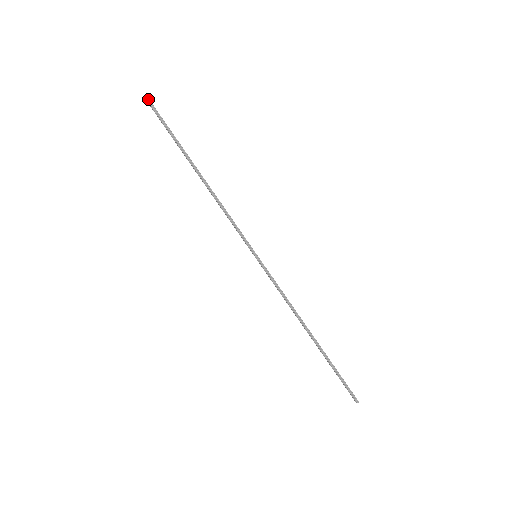
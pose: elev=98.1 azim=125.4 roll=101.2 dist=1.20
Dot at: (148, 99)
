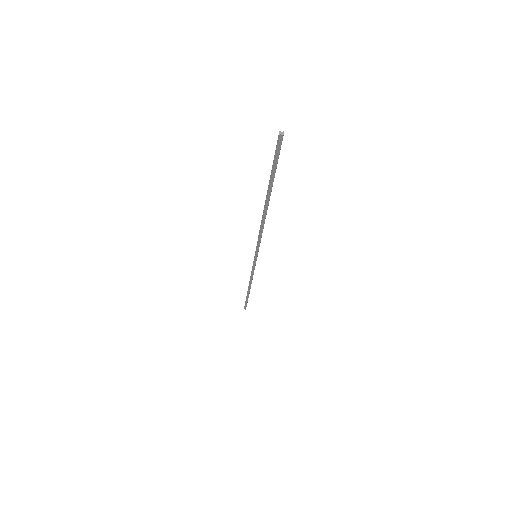
Dot at: (282, 136)
